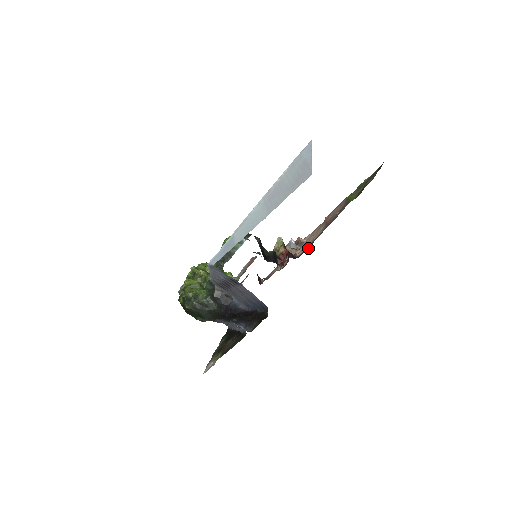
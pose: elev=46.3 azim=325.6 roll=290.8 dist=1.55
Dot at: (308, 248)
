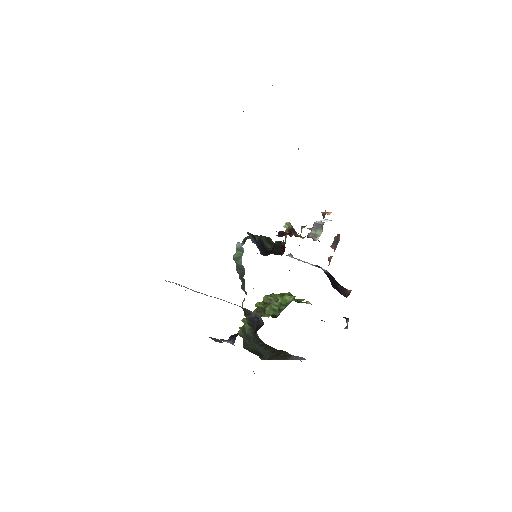
Dot at: occluded
